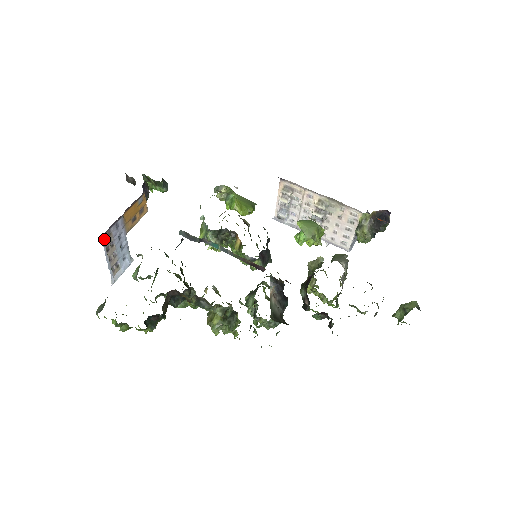
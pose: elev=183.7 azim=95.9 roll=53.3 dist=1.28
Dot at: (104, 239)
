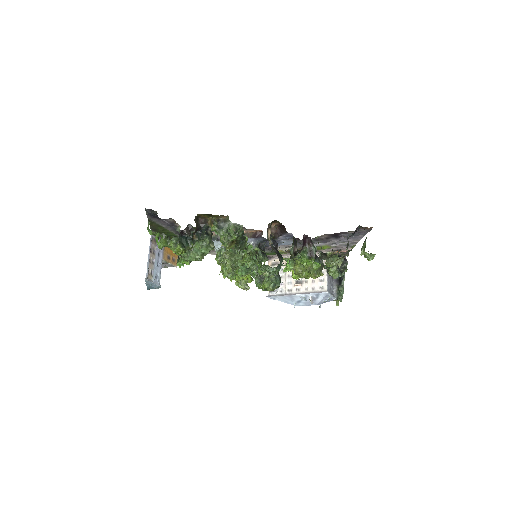
Dot at: (152, 240)
